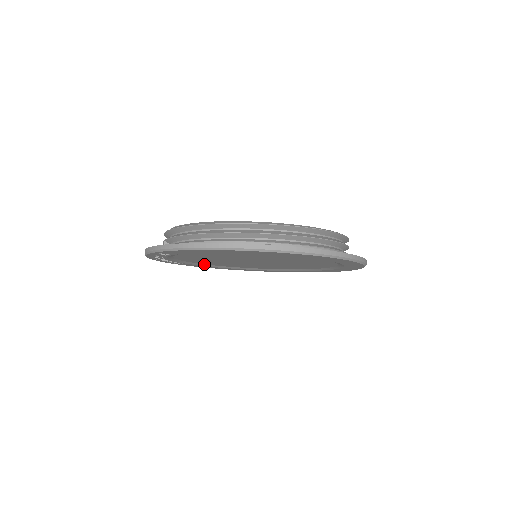
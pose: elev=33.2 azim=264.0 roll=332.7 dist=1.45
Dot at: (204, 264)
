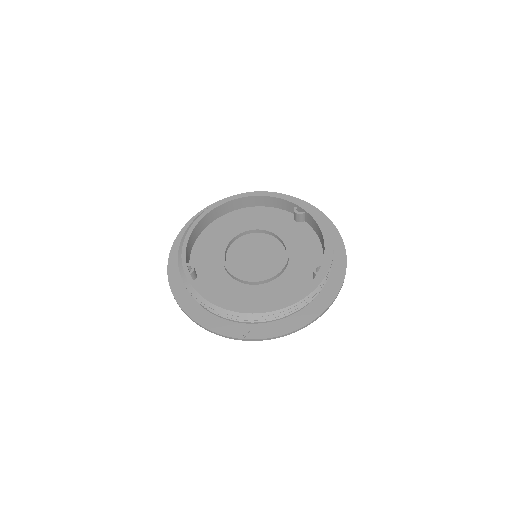
Dot at: (222, 218)
